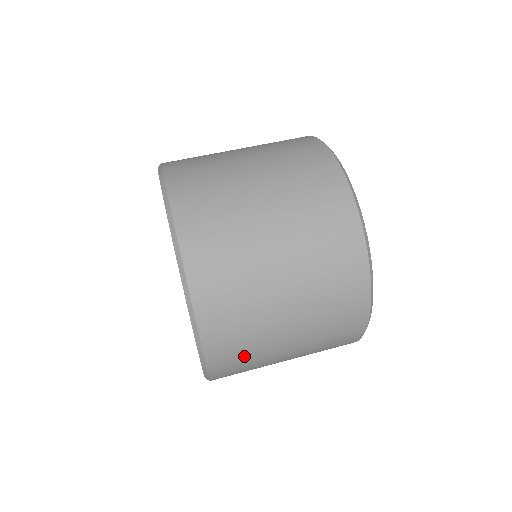
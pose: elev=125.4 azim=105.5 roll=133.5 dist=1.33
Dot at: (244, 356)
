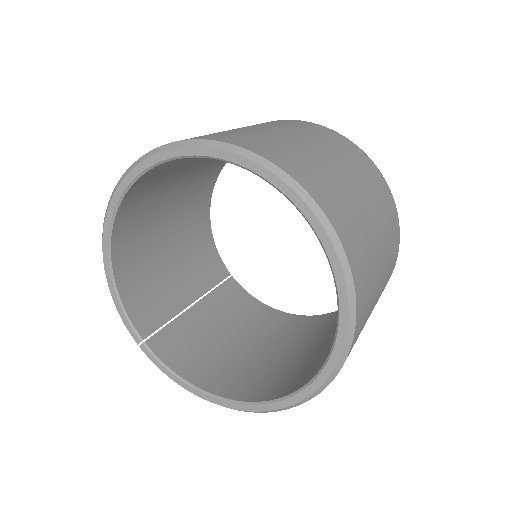
Dot at: (369, 292)
